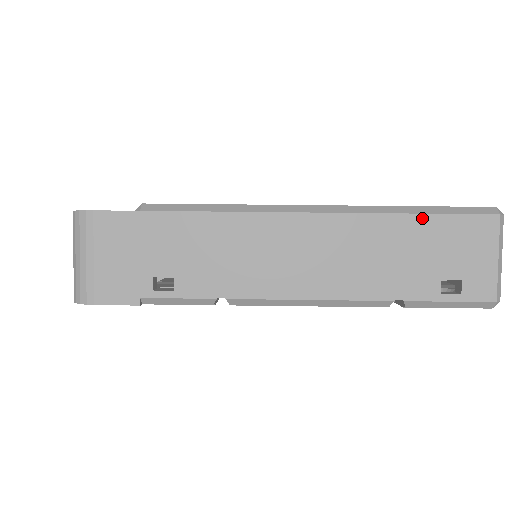
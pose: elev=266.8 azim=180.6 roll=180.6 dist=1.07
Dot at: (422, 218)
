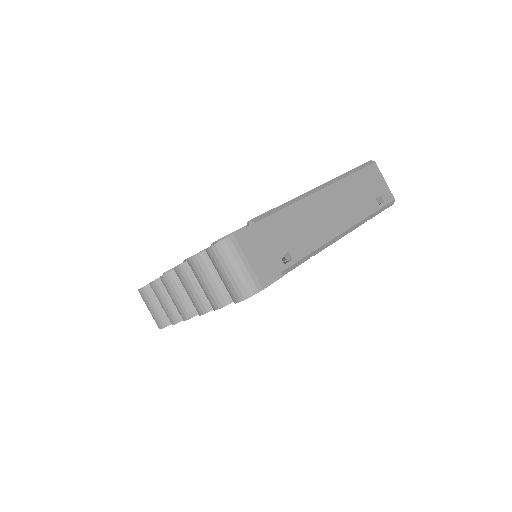
Dot at: (355, 174)
